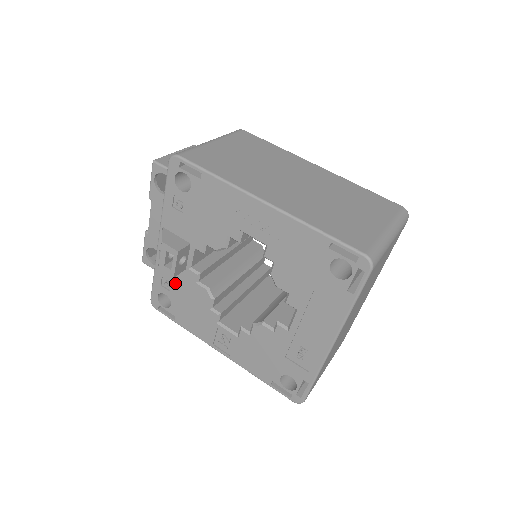
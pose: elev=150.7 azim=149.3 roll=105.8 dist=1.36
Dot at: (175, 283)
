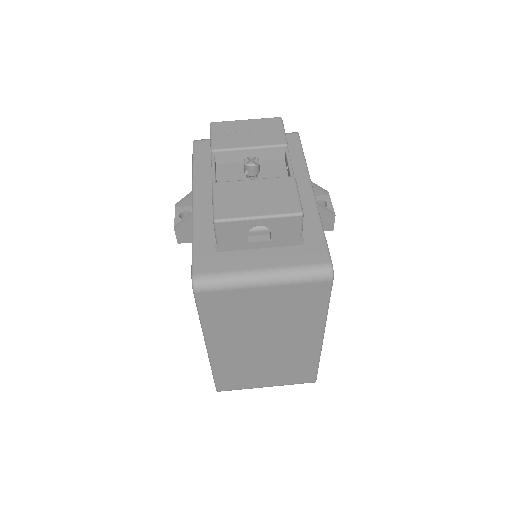
Dot at: occluded
